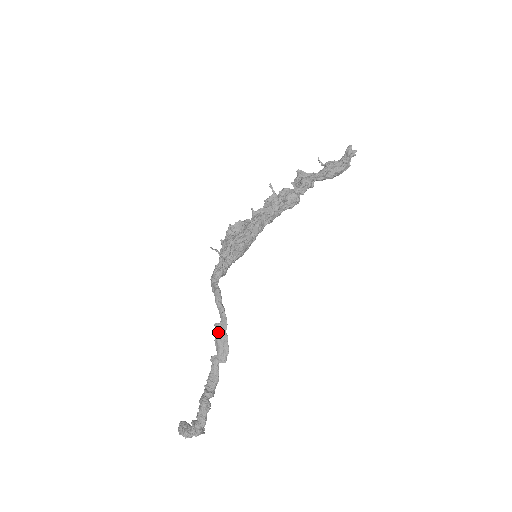
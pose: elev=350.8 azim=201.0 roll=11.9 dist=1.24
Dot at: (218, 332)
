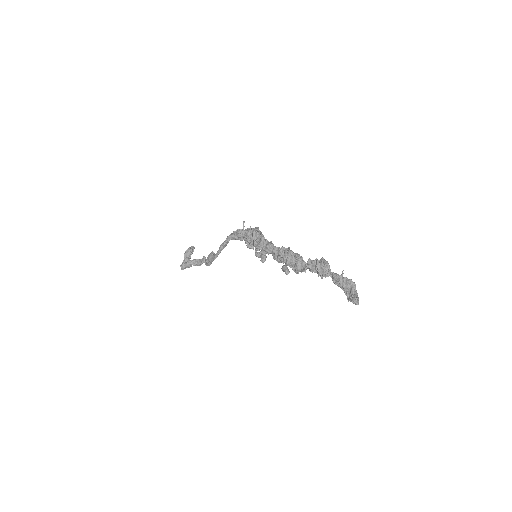
Dot at: (210, 256)
